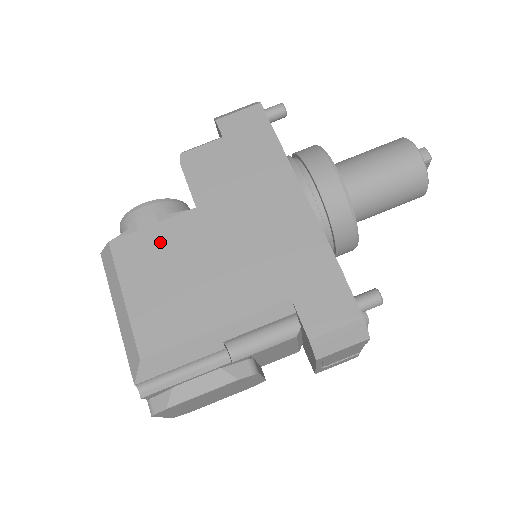
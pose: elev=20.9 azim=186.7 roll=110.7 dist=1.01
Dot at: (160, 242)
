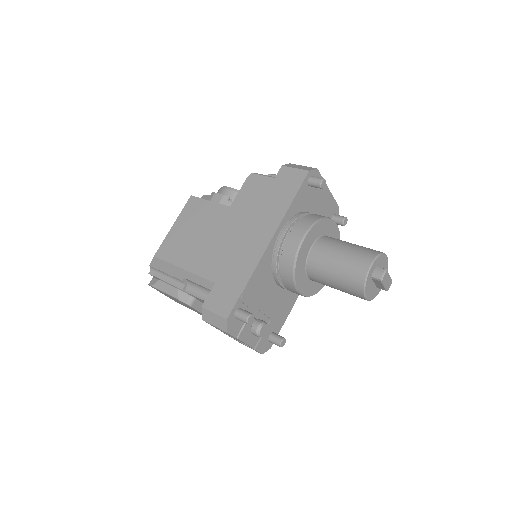
Dot at: (204, 212)
